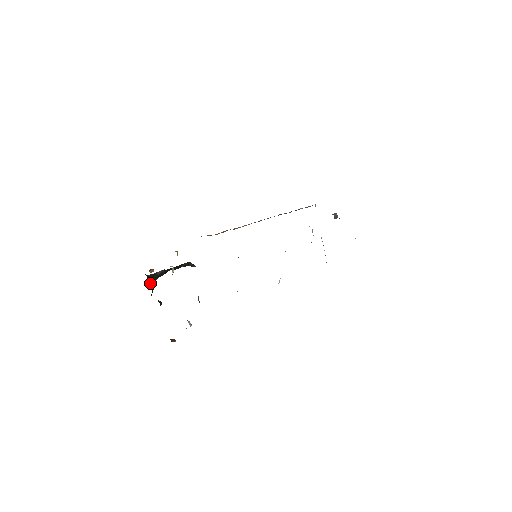
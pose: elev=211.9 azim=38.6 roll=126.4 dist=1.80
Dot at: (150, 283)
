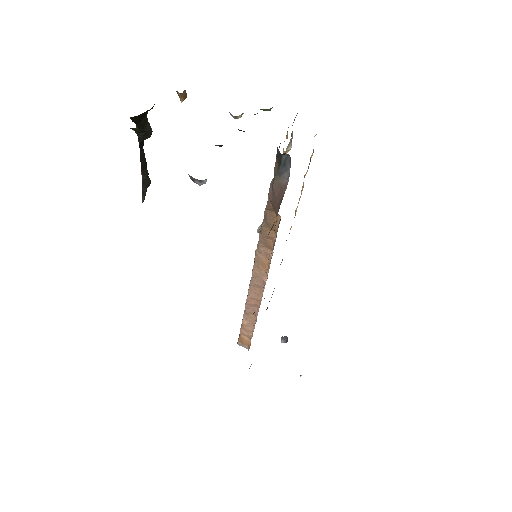
Dot at: occluded
